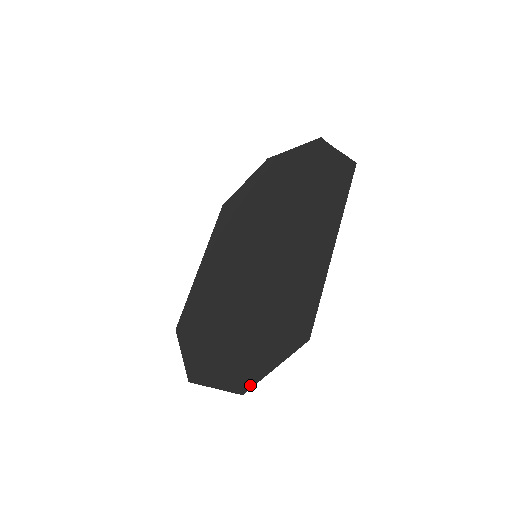
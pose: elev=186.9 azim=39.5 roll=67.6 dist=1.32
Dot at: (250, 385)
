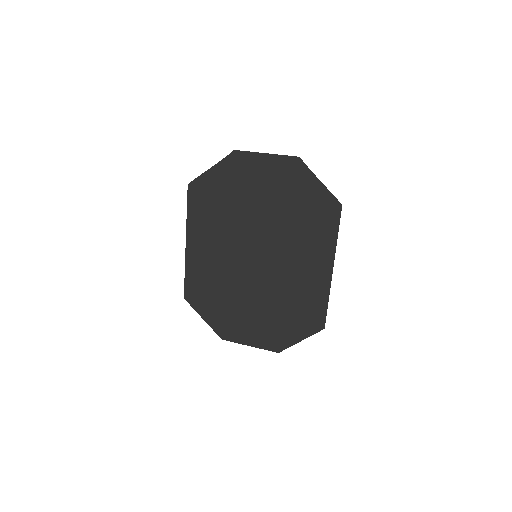
Dot at: (284, 348)
